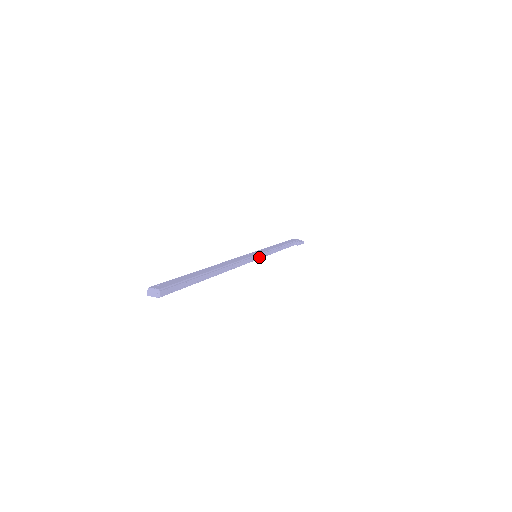
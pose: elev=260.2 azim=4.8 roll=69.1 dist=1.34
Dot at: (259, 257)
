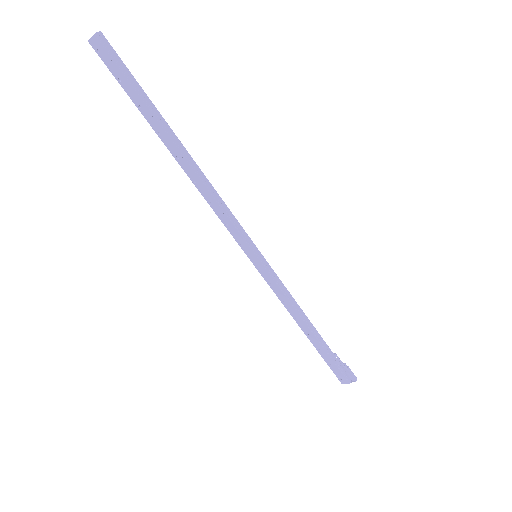
Dot at: (259, 254)
